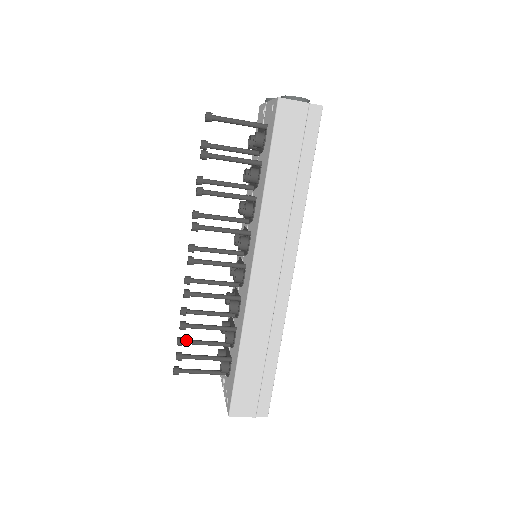
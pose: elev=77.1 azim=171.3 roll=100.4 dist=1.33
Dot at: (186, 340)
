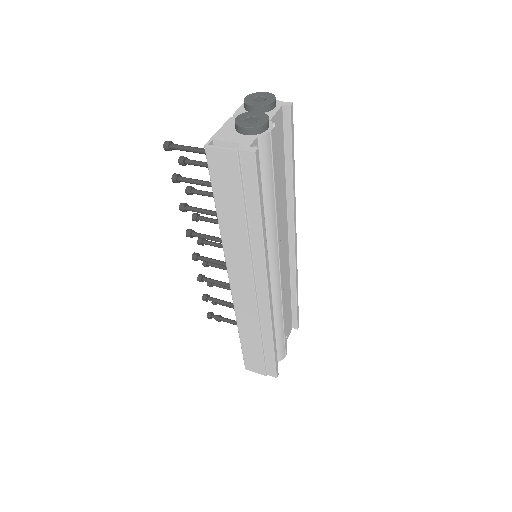
Dot at: occluded
